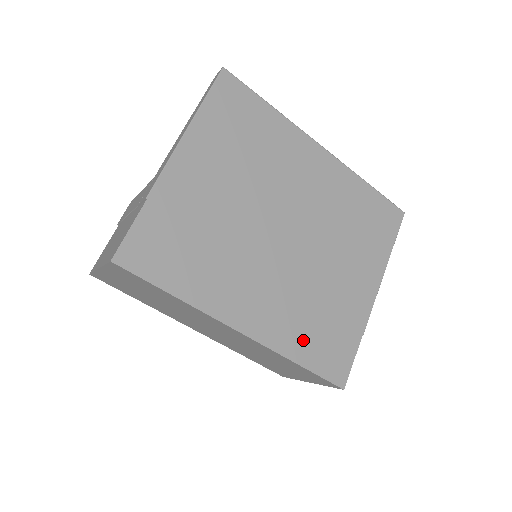
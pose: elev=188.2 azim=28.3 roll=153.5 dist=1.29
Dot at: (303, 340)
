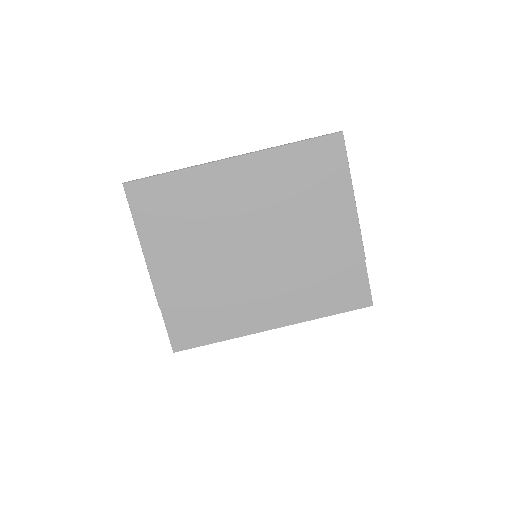
Dot at: (319, 301)
